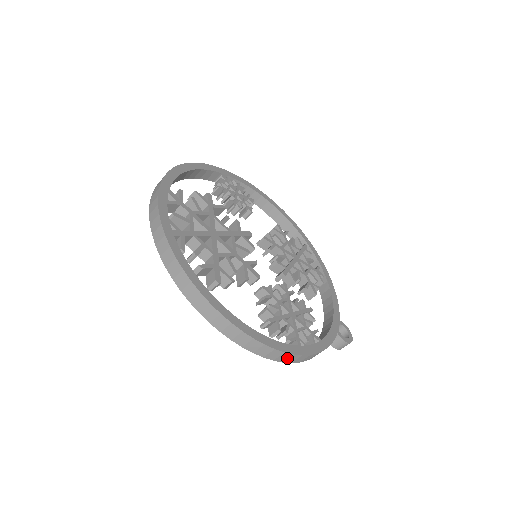
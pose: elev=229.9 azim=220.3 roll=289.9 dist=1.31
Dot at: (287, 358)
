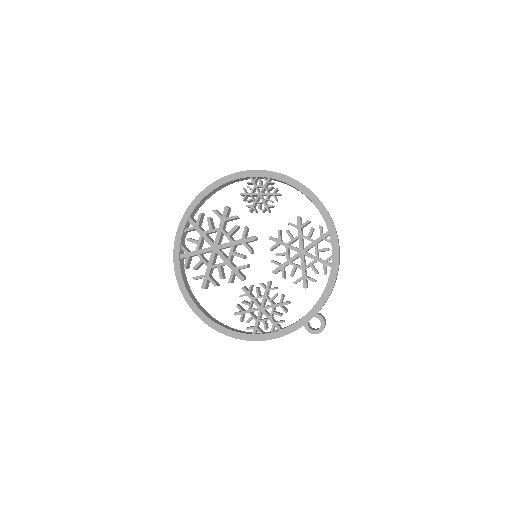
Dot at: occluded
